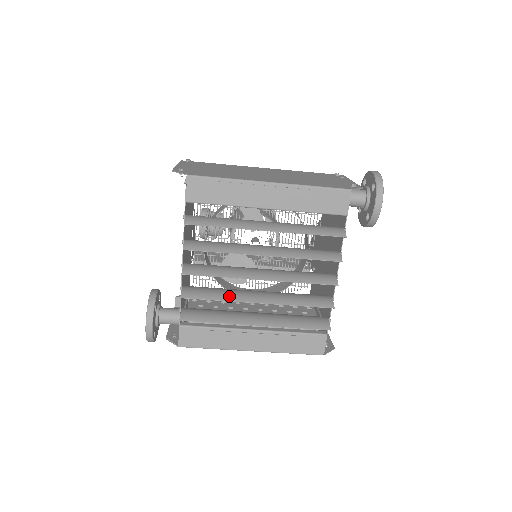
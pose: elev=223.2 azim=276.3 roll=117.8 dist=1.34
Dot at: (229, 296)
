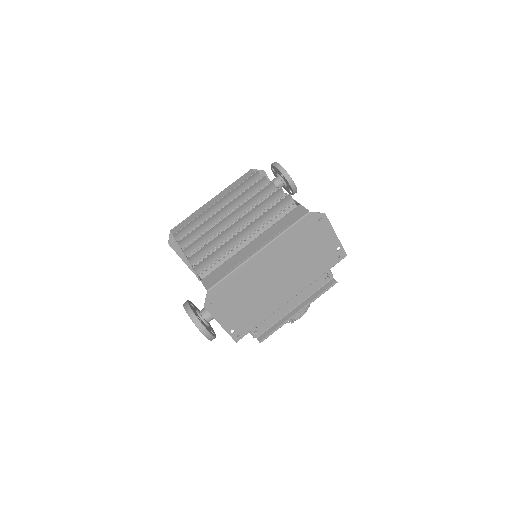
Dot at: (217, 239)
